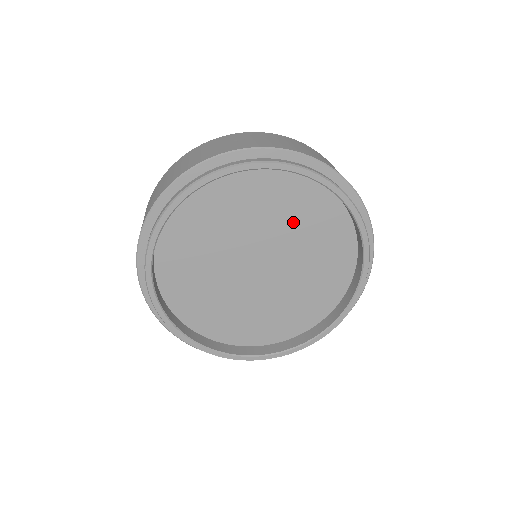
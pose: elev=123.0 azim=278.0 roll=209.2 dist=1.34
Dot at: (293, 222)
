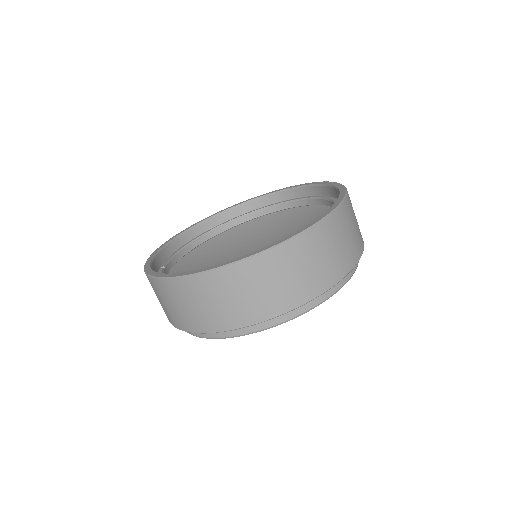
Dot at: occluded
